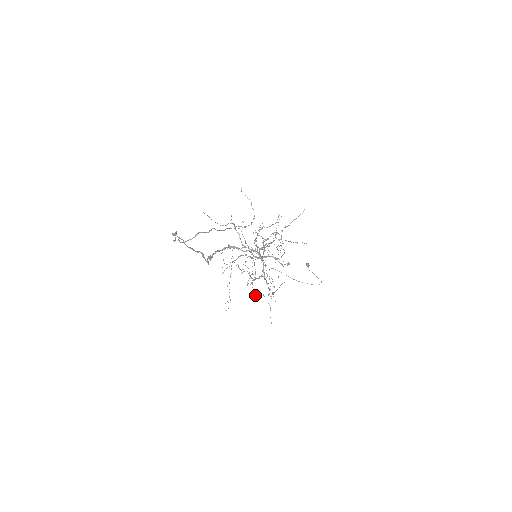
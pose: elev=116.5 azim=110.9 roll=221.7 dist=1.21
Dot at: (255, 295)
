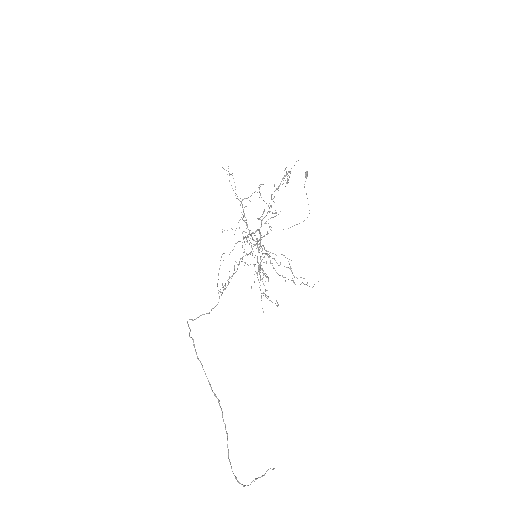
Dot at: (242, 200)
